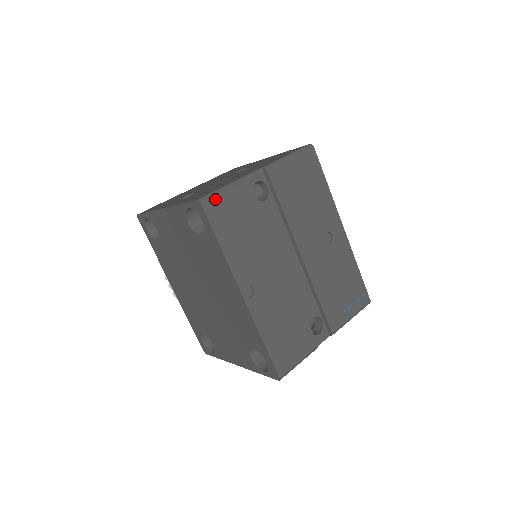
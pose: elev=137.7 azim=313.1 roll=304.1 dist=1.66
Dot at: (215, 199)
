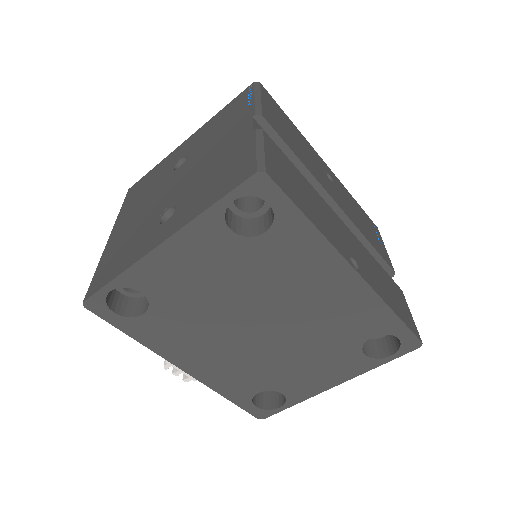
Dot at: (267, 163)
